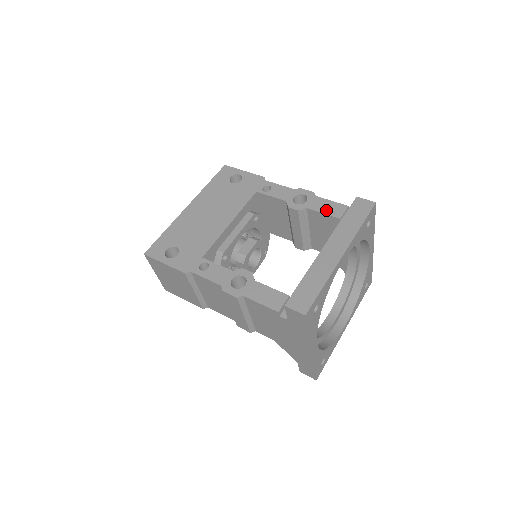
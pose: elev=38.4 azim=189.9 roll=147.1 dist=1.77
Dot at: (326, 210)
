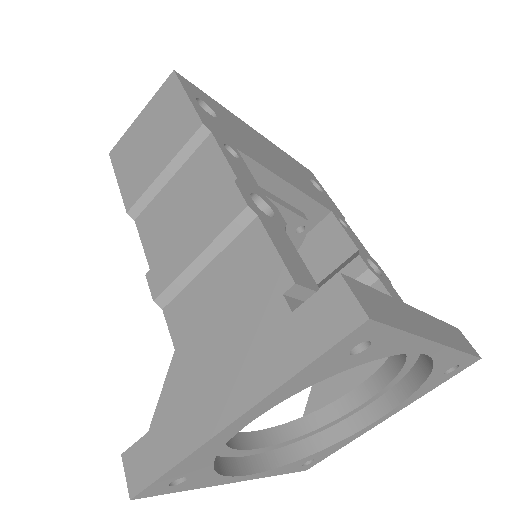
Dot at: occluded
